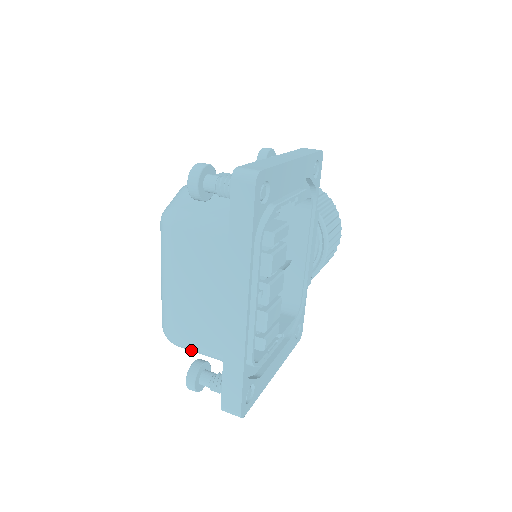
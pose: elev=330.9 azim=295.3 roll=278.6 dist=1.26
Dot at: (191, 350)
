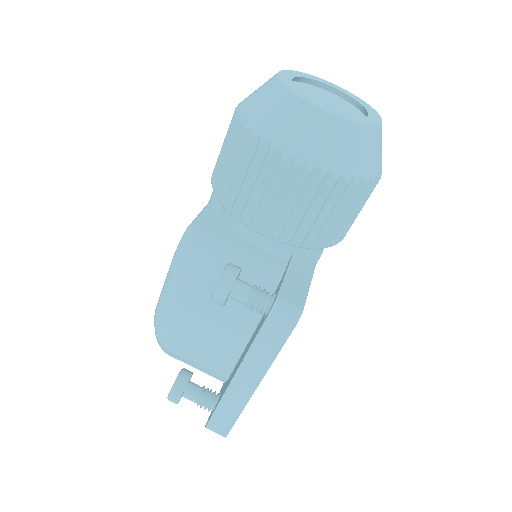
Dot at: occluded
